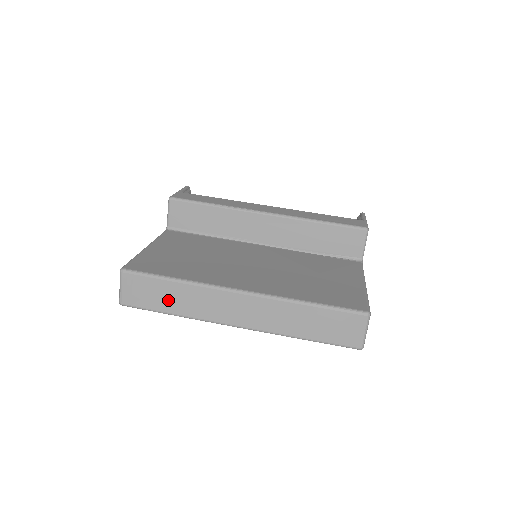
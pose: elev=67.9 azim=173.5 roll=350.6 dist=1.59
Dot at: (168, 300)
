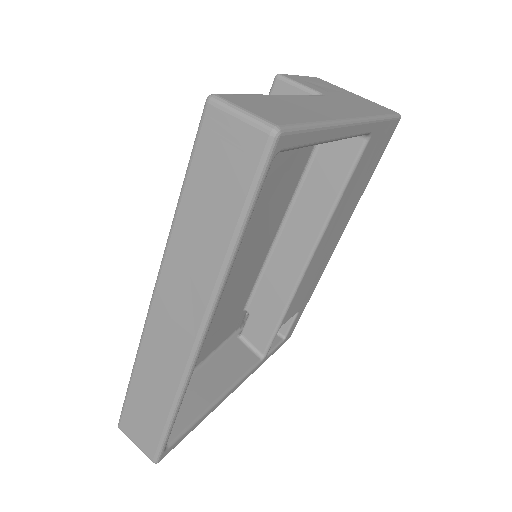
Dot at: (152, 404)
